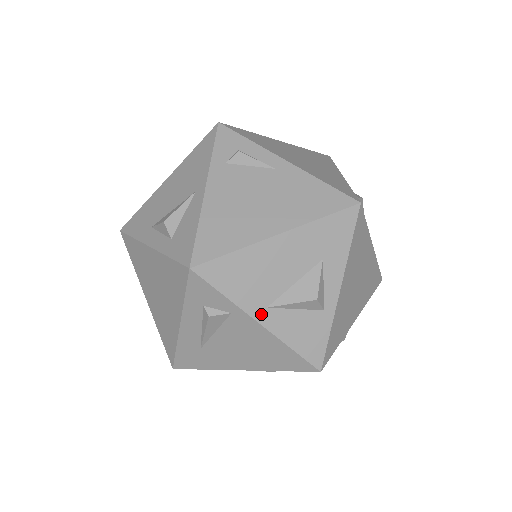
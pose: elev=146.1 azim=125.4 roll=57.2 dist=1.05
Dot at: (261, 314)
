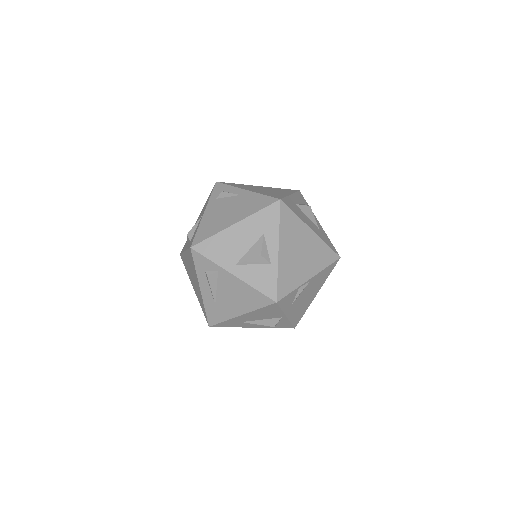
Dot at: (233, 269)
